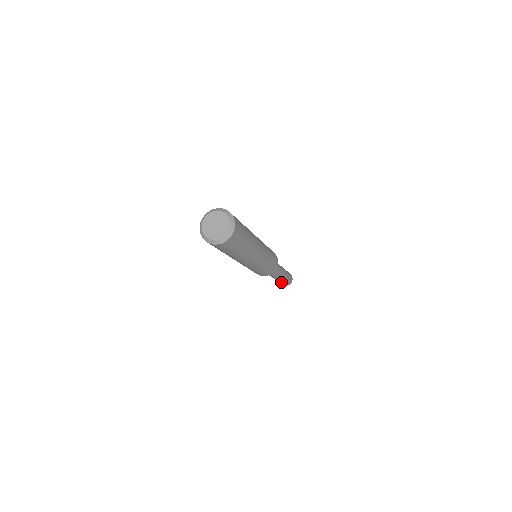
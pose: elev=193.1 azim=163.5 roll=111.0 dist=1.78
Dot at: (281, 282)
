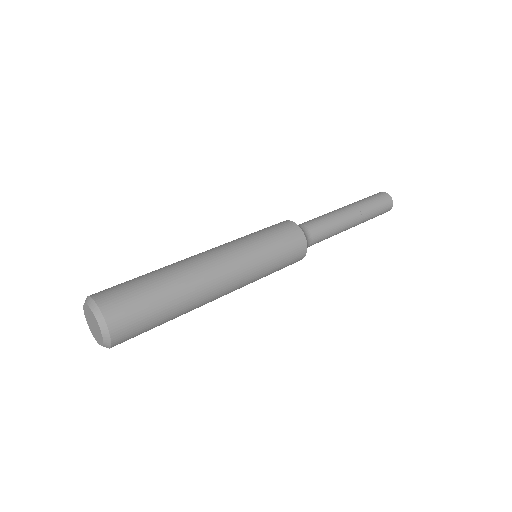
Dot at: occluded
